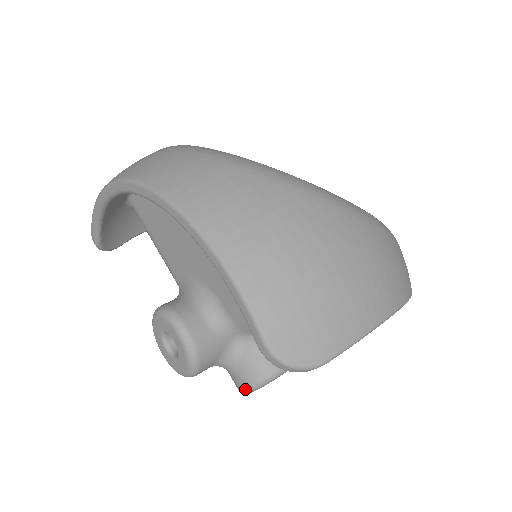
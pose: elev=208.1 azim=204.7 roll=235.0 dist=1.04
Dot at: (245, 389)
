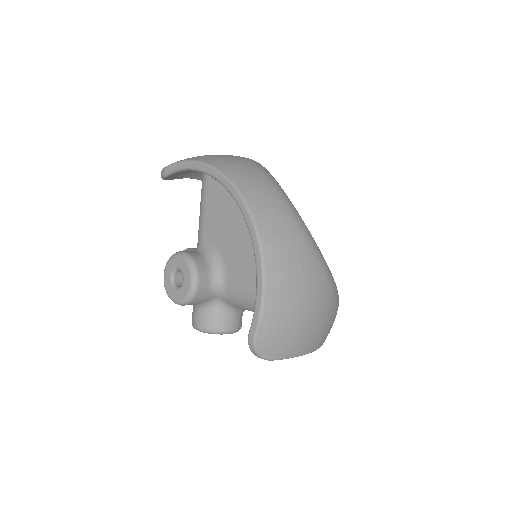
Dot at: (199, 328)
